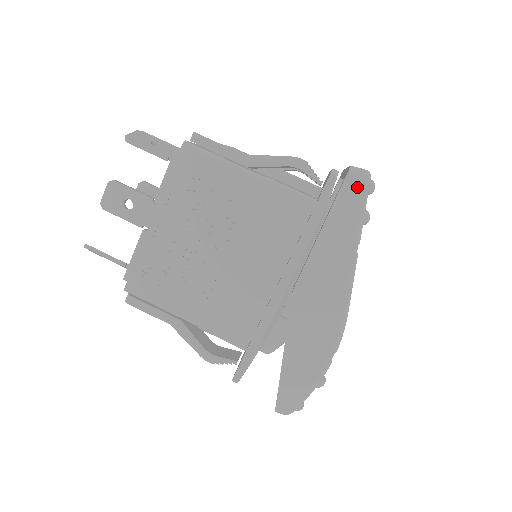
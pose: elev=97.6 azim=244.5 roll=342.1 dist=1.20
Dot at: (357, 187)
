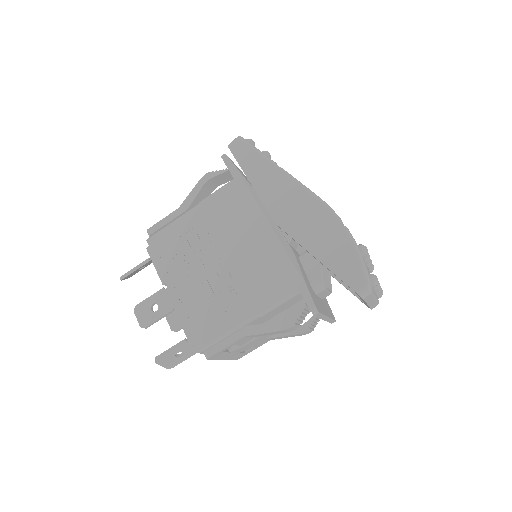
Dot at: (240, 146)
